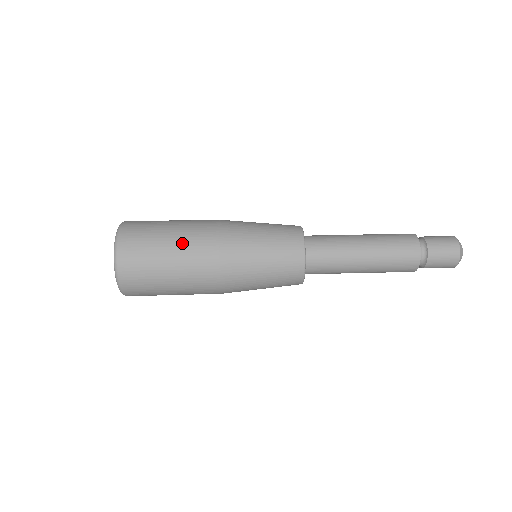
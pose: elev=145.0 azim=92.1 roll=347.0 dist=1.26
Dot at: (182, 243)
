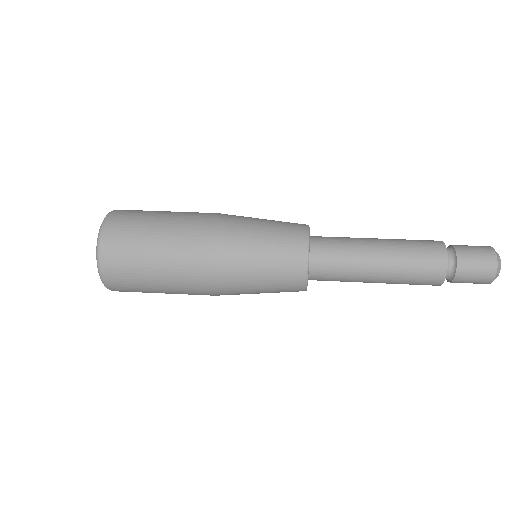
Dot at: (172, 226)
